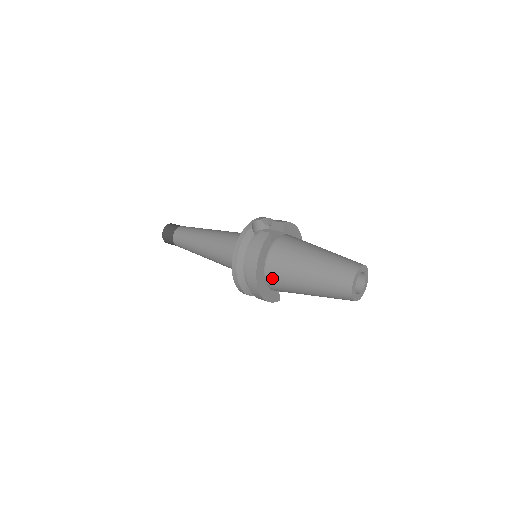
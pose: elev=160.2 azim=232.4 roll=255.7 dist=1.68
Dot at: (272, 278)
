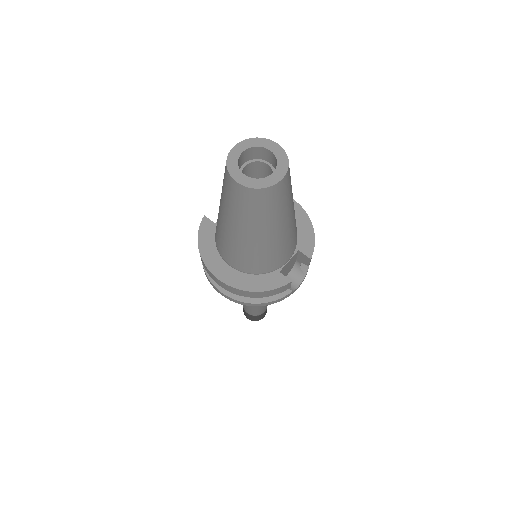
Dot at: (228, 258)
